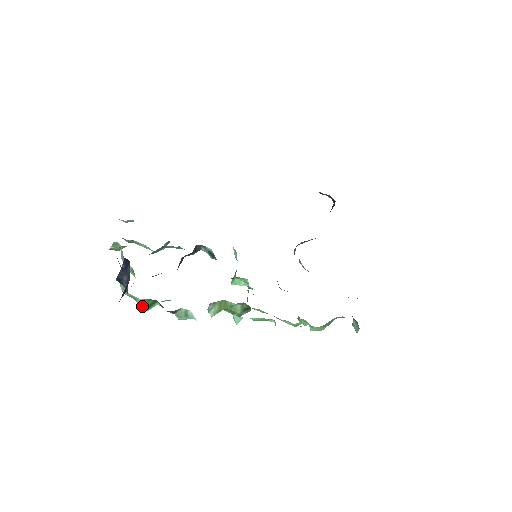
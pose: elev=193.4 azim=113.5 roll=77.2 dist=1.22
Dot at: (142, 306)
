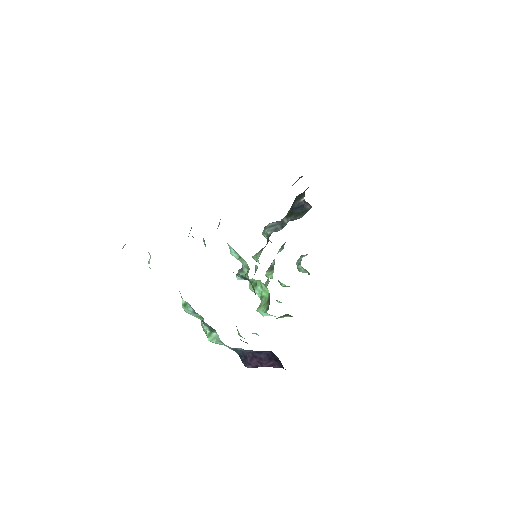
Dot at: occluded
